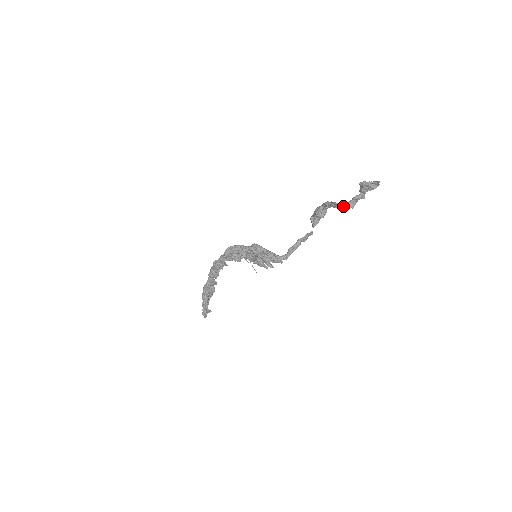
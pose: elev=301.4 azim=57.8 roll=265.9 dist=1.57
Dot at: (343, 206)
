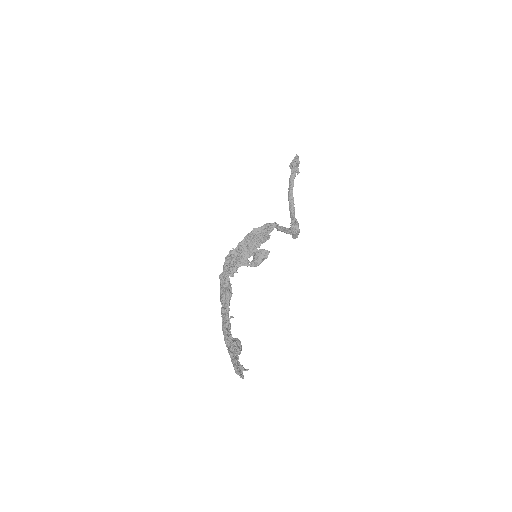
Dot at: (290, 180)
